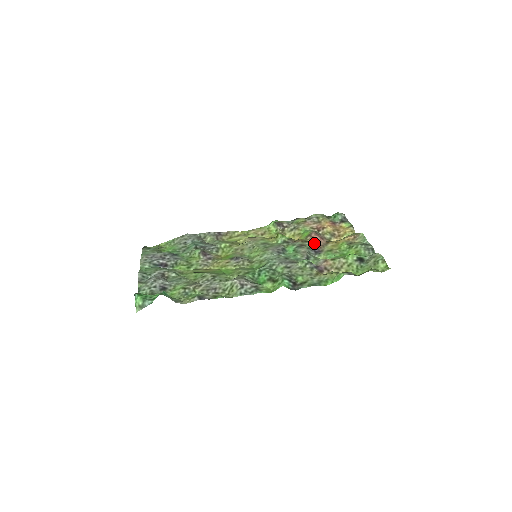
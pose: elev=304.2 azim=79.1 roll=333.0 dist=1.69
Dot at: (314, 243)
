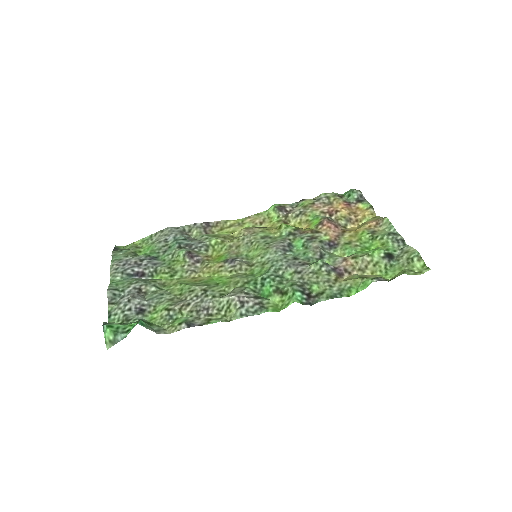
Dot at: (327, 234)
